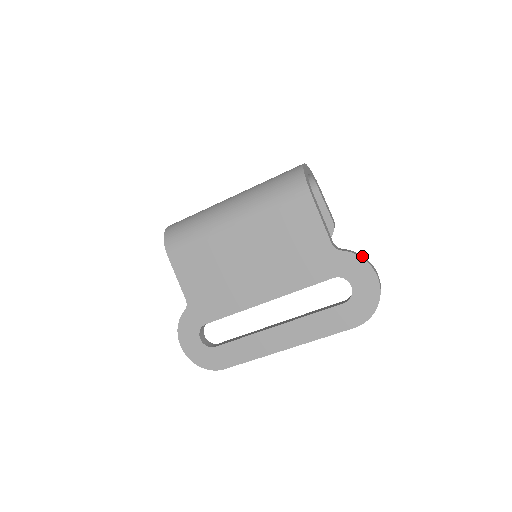
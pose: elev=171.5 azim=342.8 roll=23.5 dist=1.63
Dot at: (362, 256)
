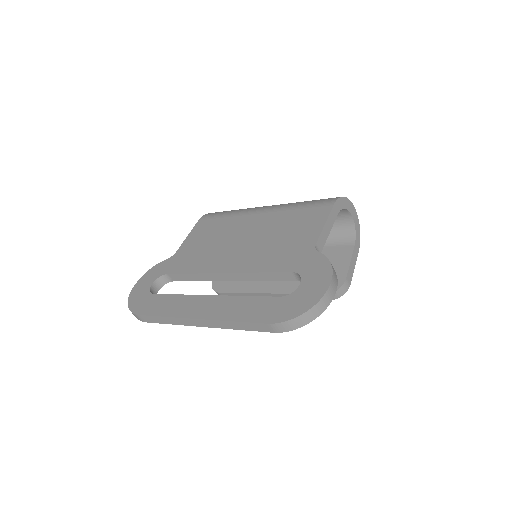
Dot at: occluded
